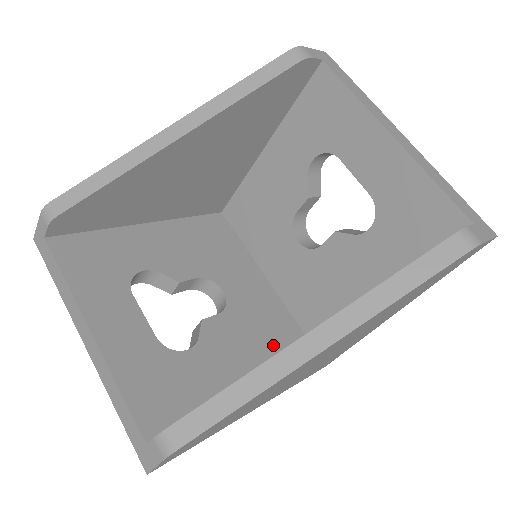
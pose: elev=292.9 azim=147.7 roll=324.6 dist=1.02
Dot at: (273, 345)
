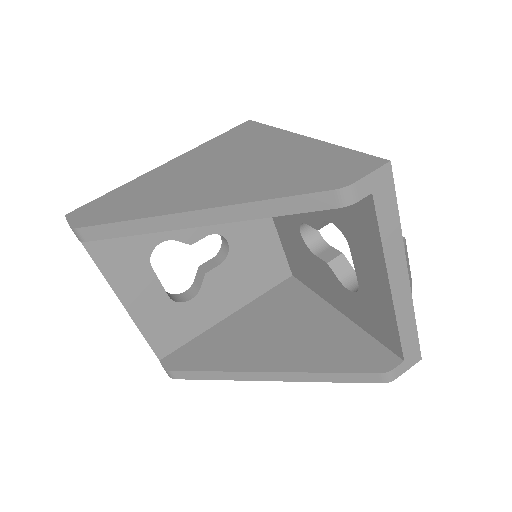
Dot at: (258, 279)
